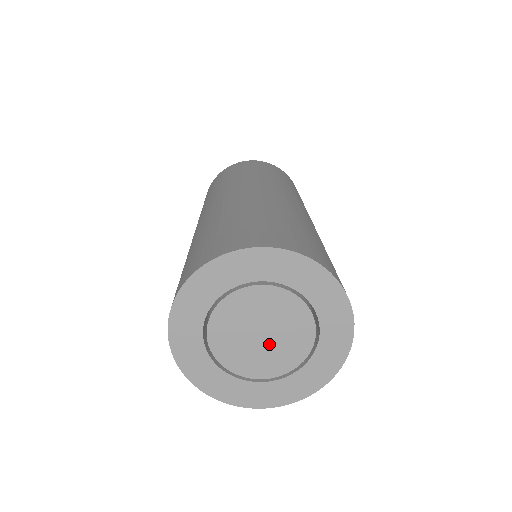
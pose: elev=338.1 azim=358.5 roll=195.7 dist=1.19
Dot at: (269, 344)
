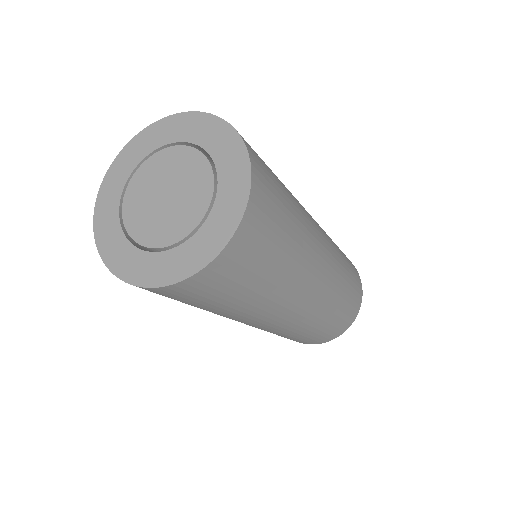
Dot at: (172, 205)
